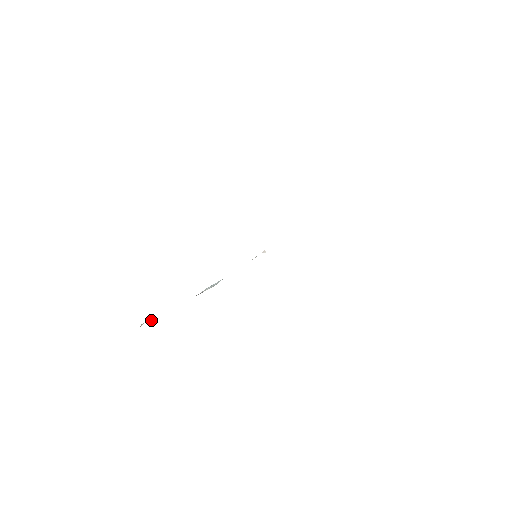
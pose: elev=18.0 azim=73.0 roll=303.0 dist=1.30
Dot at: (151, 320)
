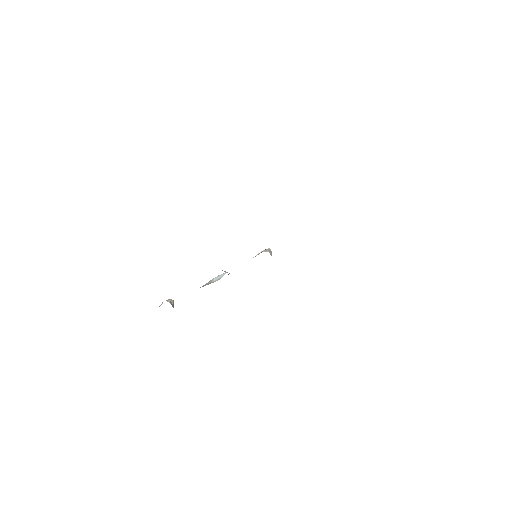
Dot at: occluded
